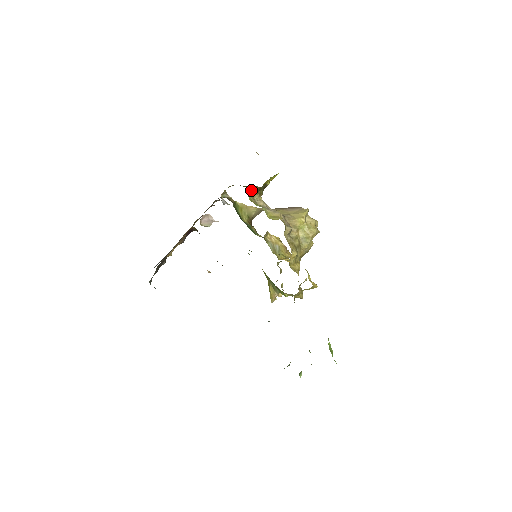
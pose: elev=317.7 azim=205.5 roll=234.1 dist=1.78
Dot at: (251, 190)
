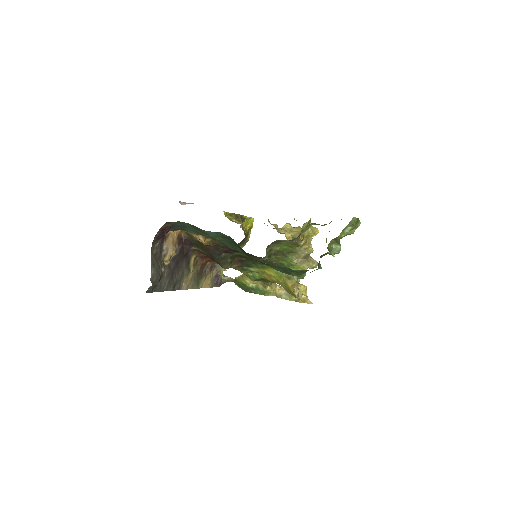
Dot at: (229, 216)
